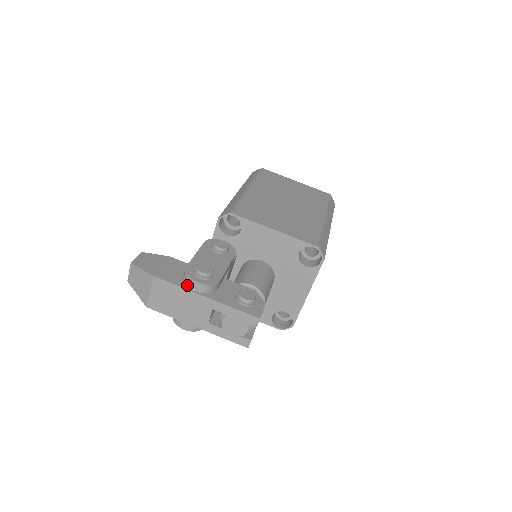
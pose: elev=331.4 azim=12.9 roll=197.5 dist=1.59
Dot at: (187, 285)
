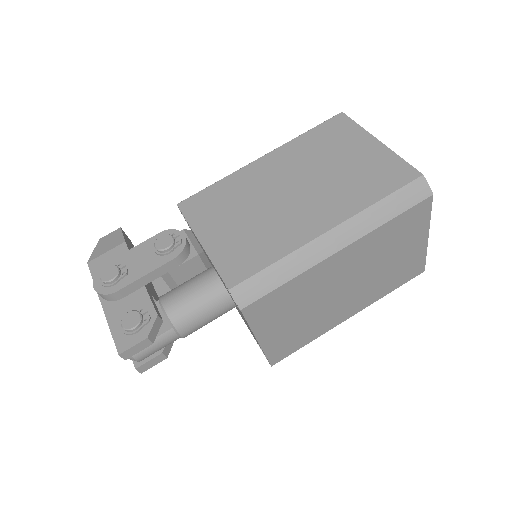
Dot at: occluded
